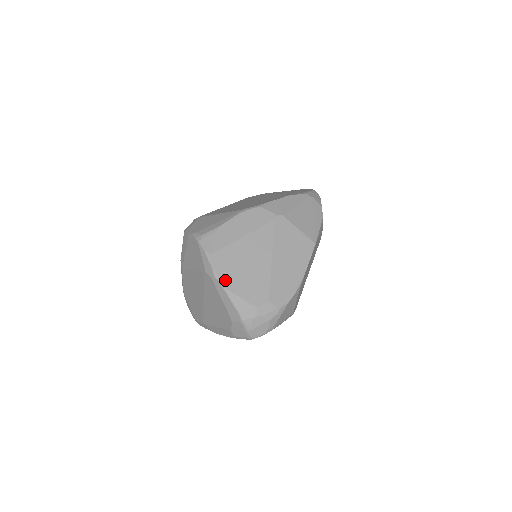
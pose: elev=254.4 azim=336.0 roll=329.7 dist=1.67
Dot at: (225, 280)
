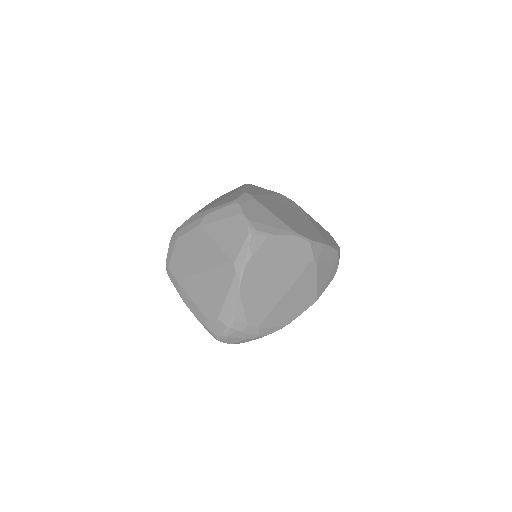
Dot at: (245, 286)
